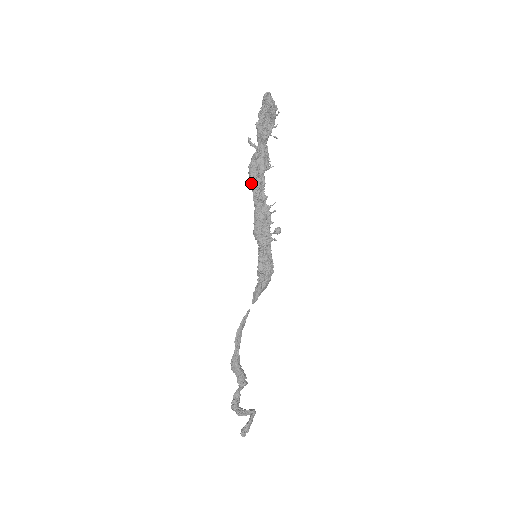
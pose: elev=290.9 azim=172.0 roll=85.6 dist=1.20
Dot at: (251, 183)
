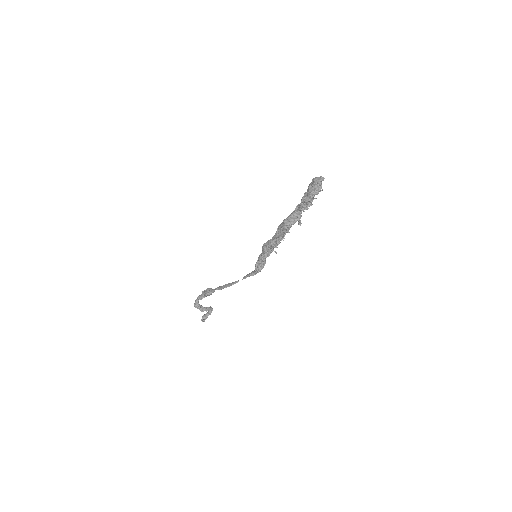
Dot at: (281, 233)
